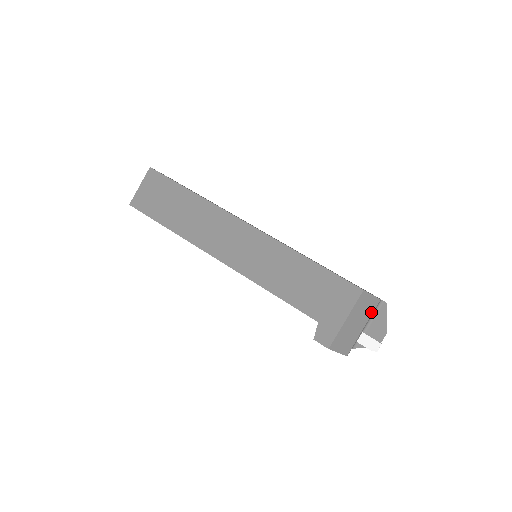
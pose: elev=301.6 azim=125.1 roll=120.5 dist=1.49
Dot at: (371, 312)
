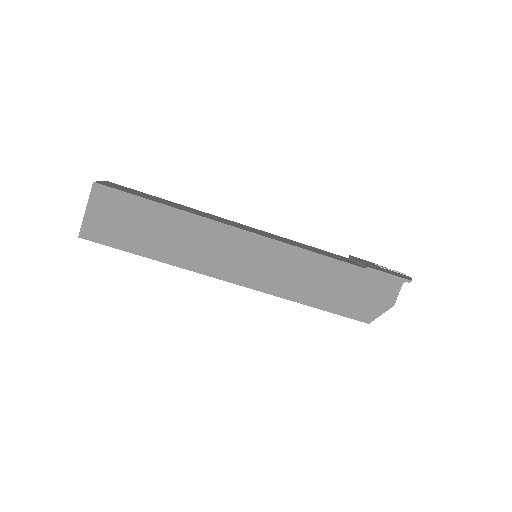
Dot at: occluded
